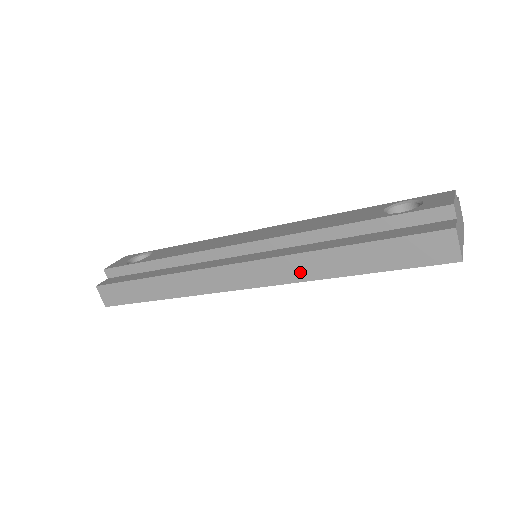
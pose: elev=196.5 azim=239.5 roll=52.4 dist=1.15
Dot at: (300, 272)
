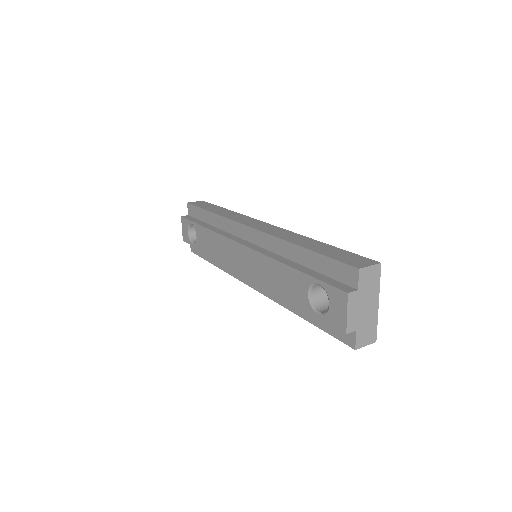
Dot at: occluded
